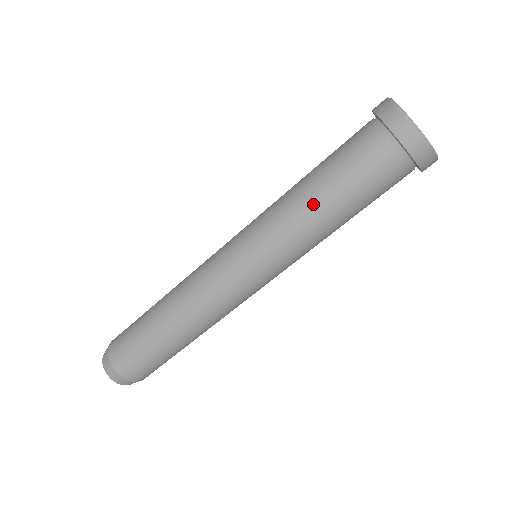
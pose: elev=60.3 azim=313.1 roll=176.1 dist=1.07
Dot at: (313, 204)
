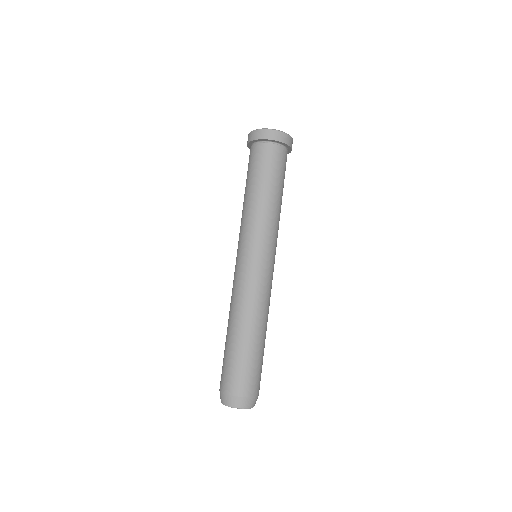
Dot at: (246, 198)
